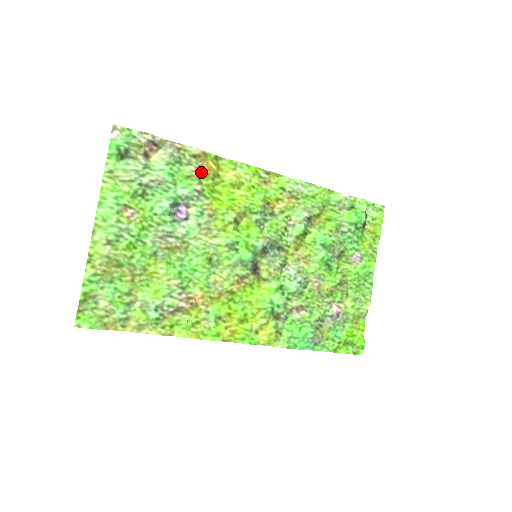
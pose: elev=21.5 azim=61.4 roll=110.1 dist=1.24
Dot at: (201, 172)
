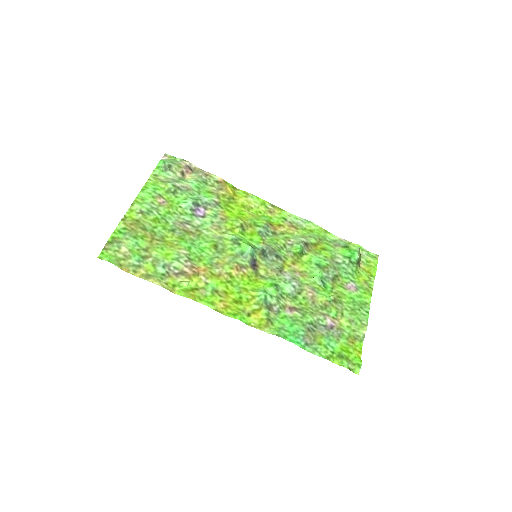
Dot at: (220, 192)
